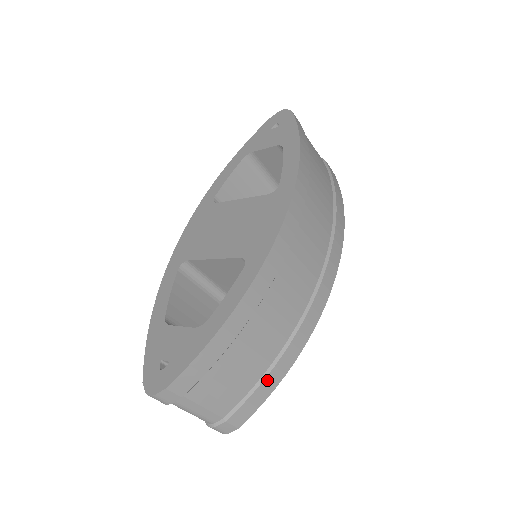
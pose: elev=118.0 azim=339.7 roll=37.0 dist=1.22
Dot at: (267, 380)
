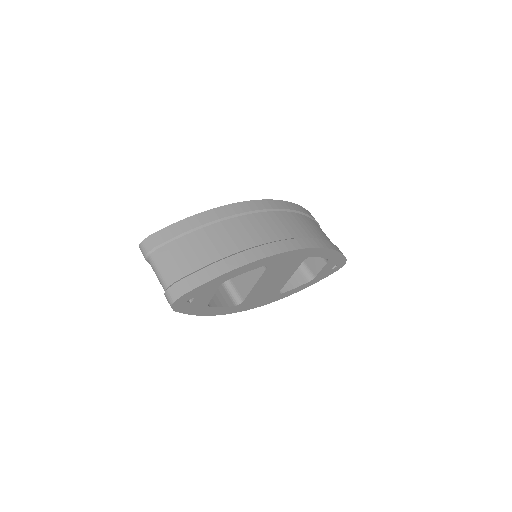
Dot at: (215, 266)
